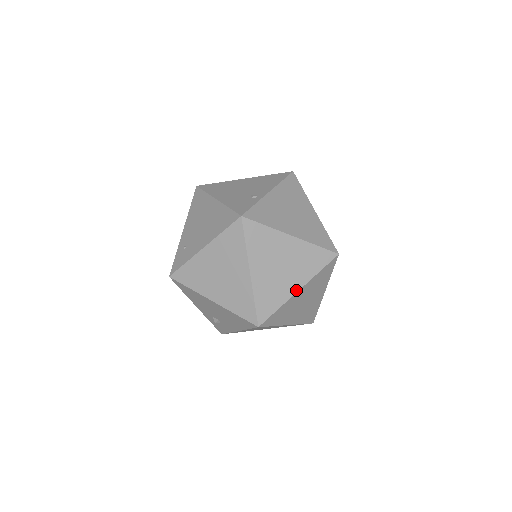
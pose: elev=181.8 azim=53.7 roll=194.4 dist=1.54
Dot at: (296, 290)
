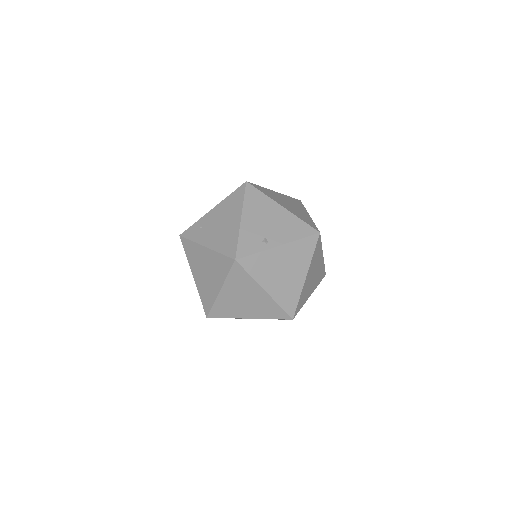
Dot at: (246, 317)
